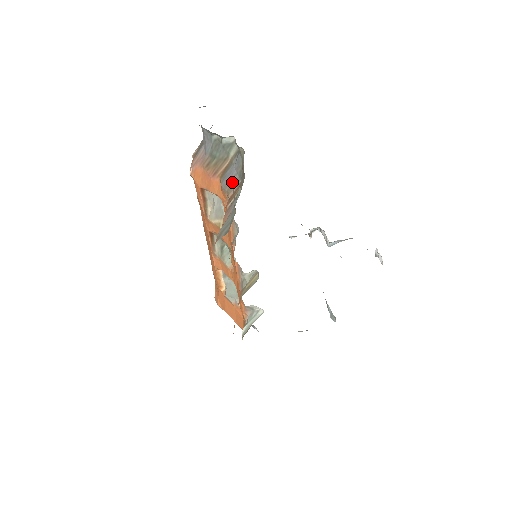
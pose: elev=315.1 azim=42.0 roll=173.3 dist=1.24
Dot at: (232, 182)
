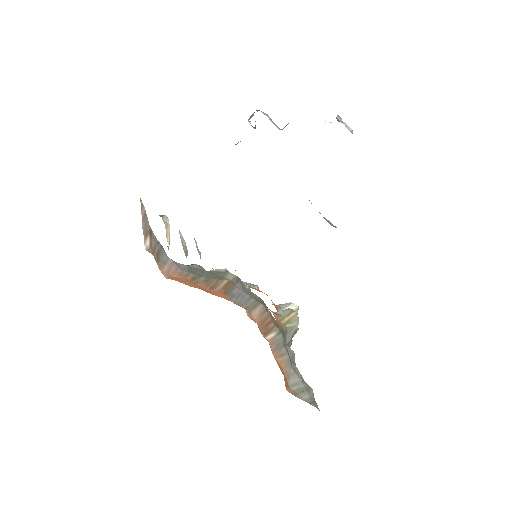
Dot at: (248, 304)
